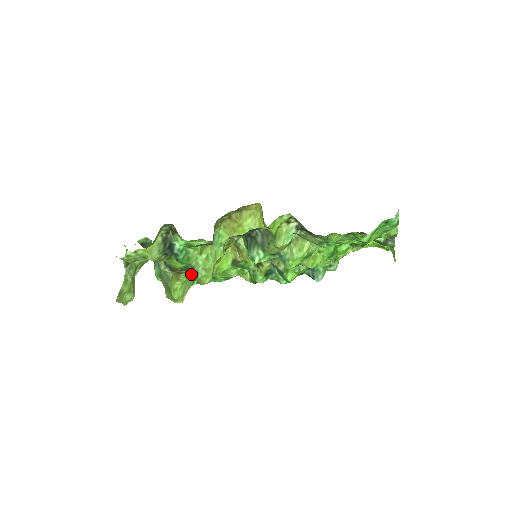
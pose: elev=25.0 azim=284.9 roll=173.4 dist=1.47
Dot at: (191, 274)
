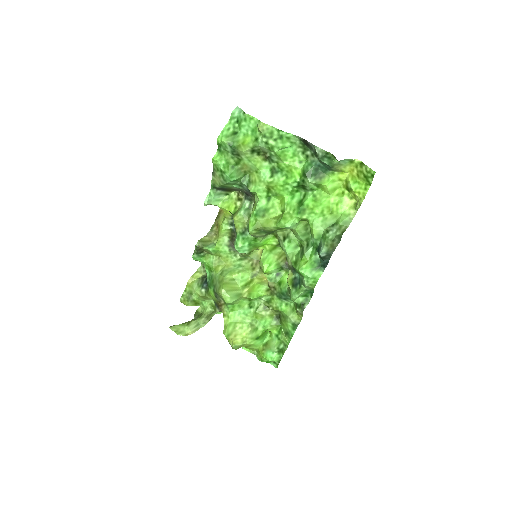
Dot at: (219, 296)
